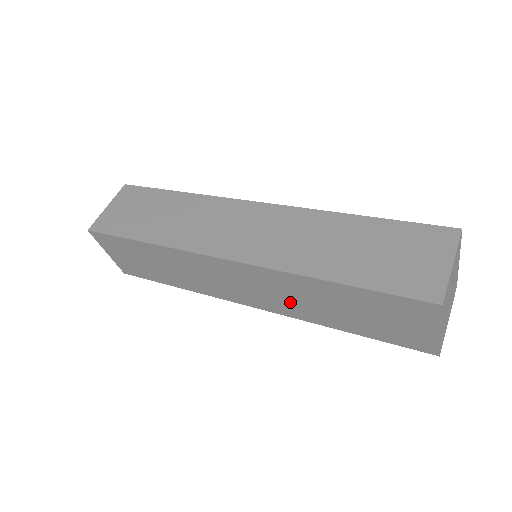
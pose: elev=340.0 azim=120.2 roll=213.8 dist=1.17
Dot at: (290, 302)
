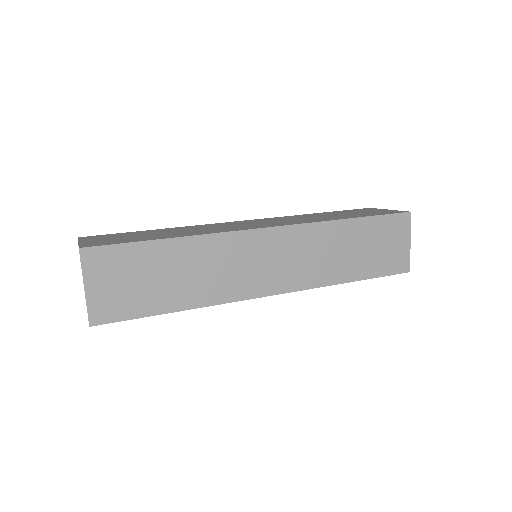
Dot at: occluded
